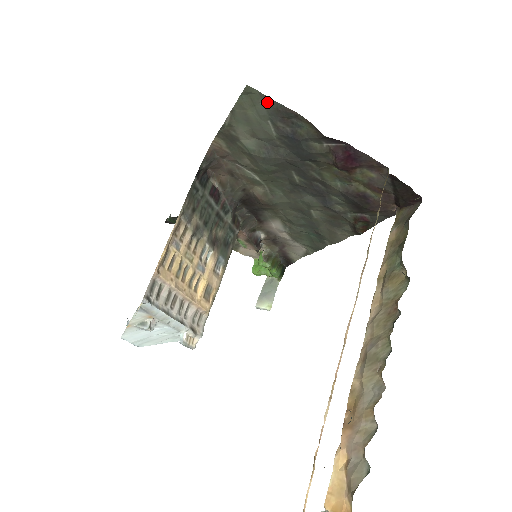
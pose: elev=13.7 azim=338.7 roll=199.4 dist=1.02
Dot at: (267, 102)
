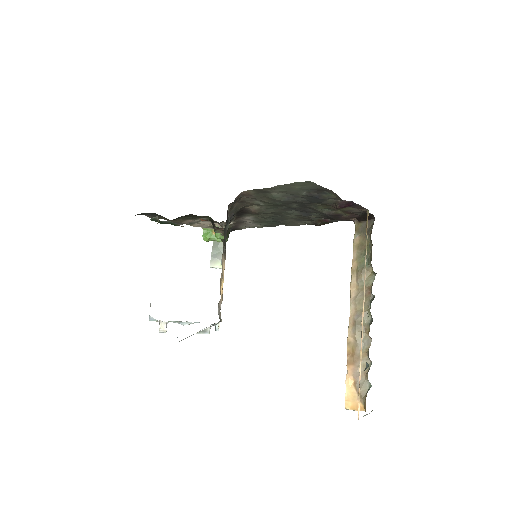
Dot at: (315, 186)
